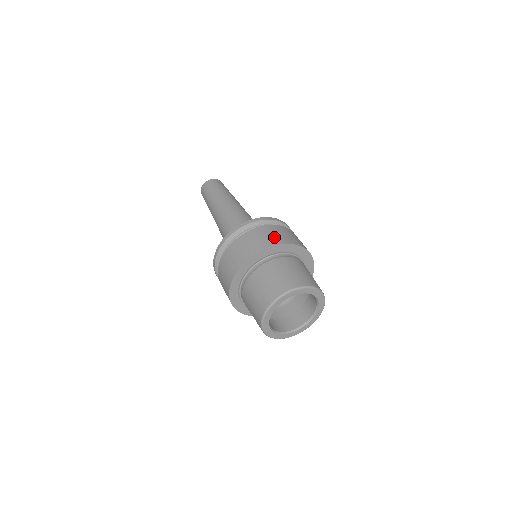
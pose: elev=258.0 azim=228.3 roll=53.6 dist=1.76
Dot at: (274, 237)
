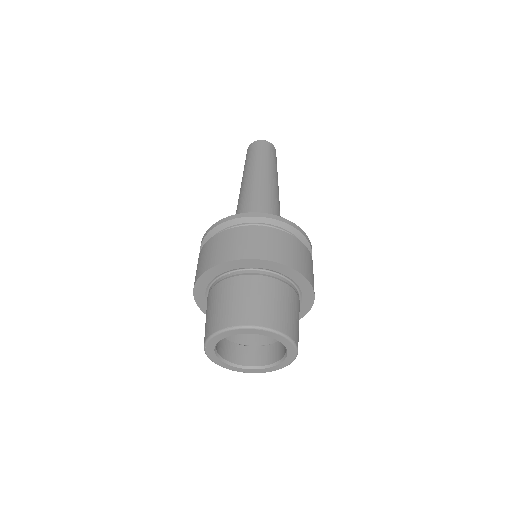
Dot at: (292, 255)
